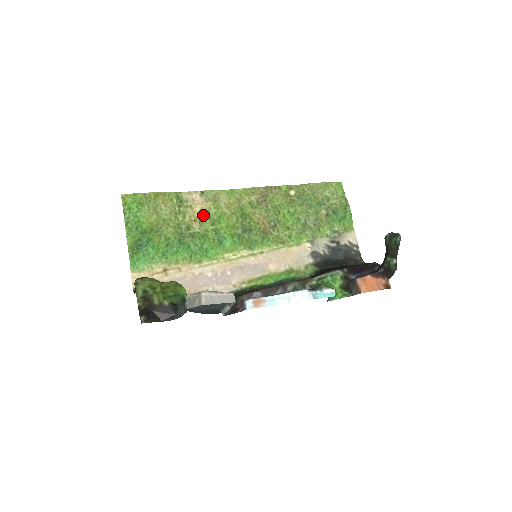
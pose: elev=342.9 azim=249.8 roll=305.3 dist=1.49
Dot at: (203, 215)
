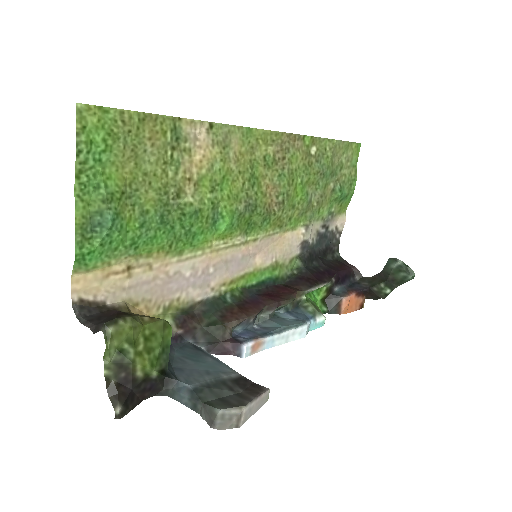
Dot at: (203, 171)
